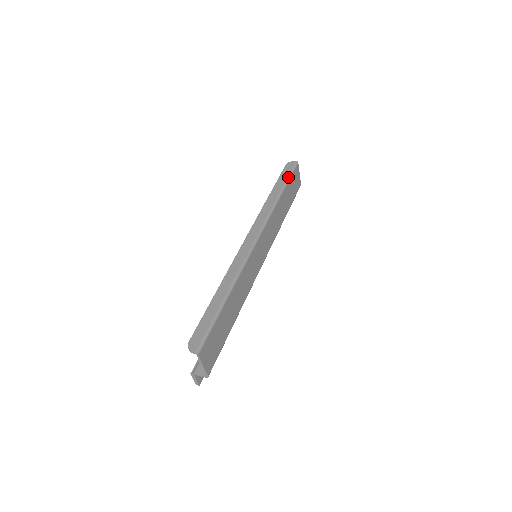
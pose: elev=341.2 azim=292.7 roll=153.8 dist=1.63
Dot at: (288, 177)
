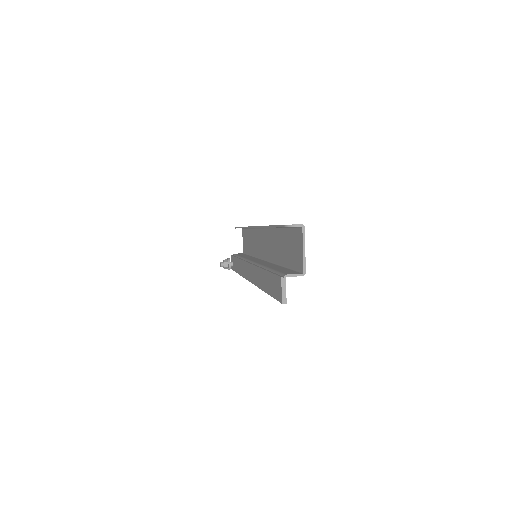
Dot at: occluded
